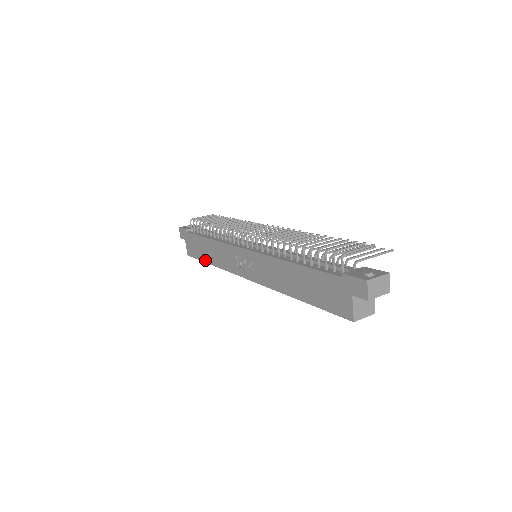
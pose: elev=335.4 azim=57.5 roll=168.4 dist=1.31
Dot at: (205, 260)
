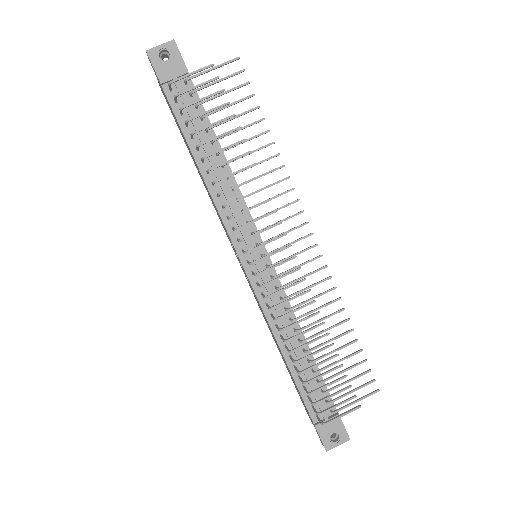
Dot at: occluded
